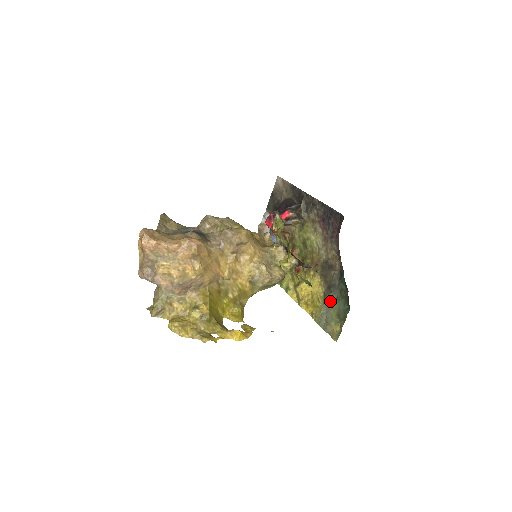
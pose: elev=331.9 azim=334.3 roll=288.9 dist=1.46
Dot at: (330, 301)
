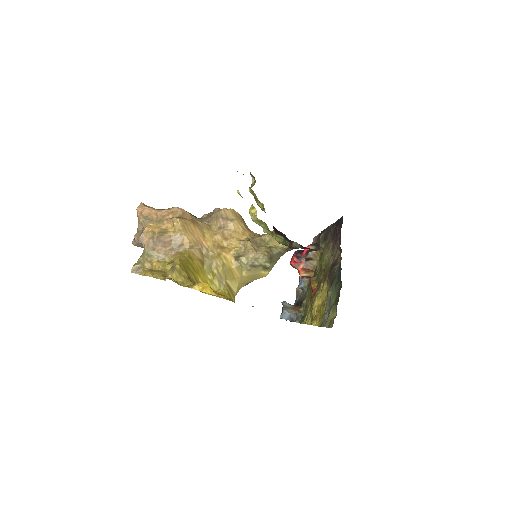
Dot at: (330, 293)
